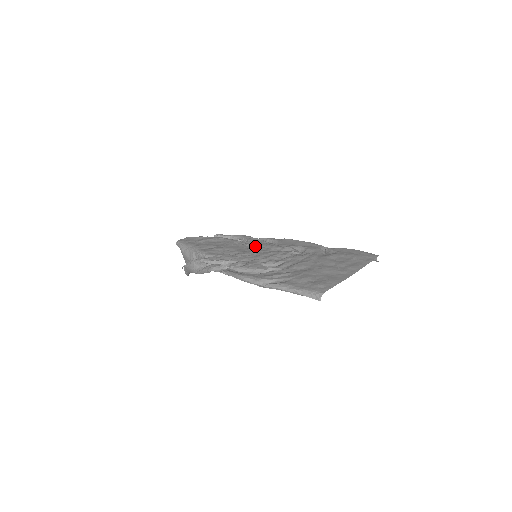
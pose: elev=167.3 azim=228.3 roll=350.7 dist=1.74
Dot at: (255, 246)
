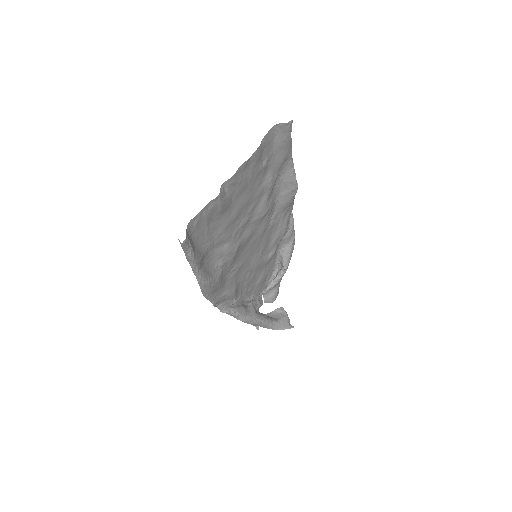
Dot at: (264, 247)
